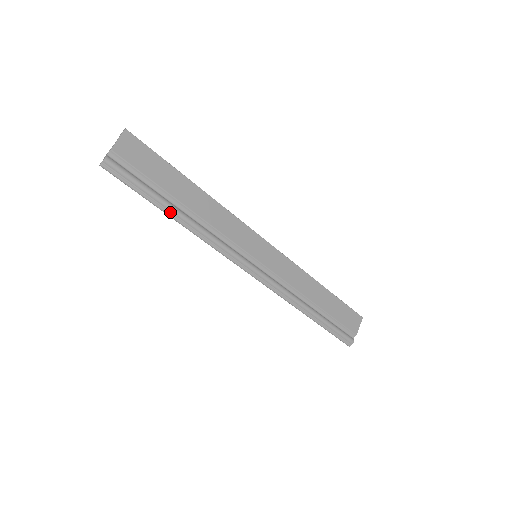
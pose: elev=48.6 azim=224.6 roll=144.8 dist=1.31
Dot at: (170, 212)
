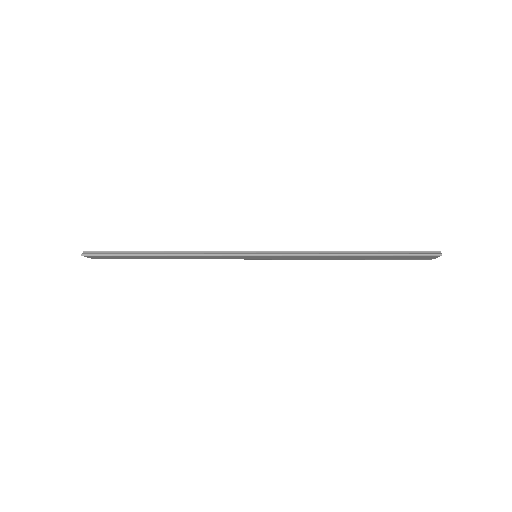
Dot at: occluded
